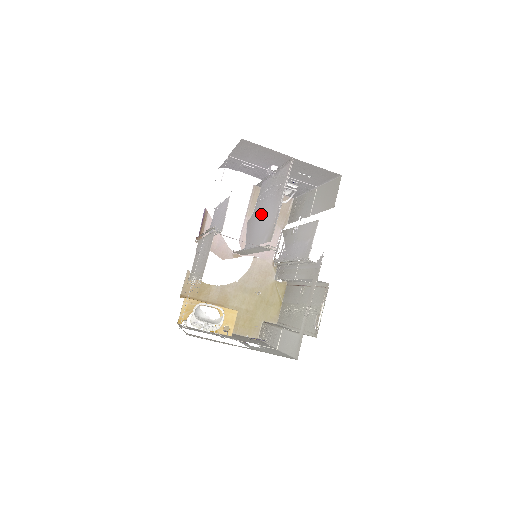
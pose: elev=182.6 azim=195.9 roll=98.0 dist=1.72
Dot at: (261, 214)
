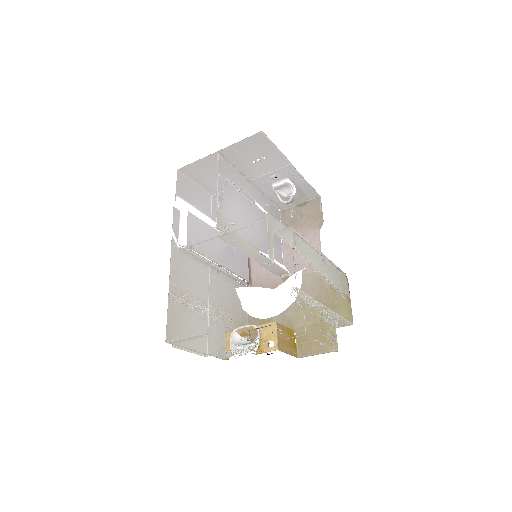
Dot at: (252, 220)
